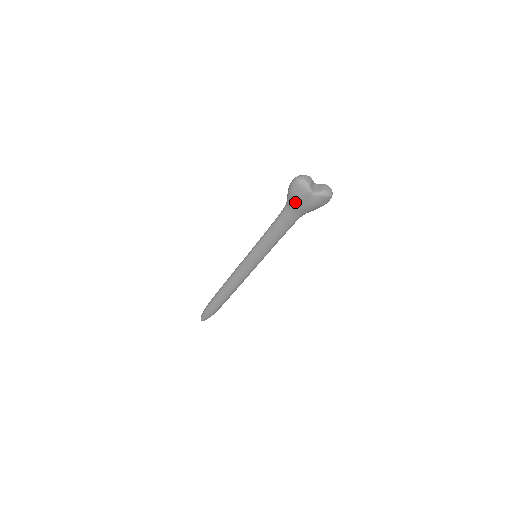
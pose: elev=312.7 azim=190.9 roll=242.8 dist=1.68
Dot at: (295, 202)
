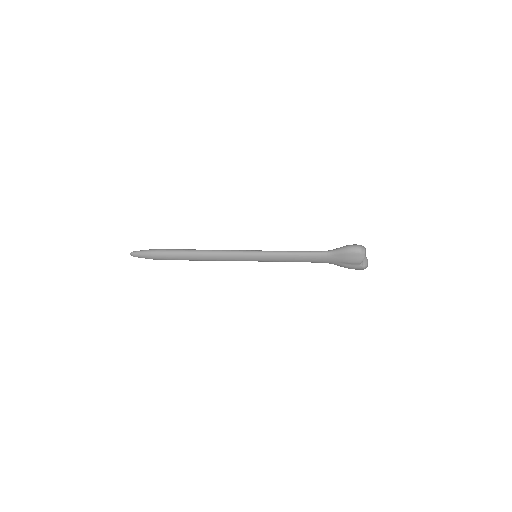
Dot at: (342, 259)
